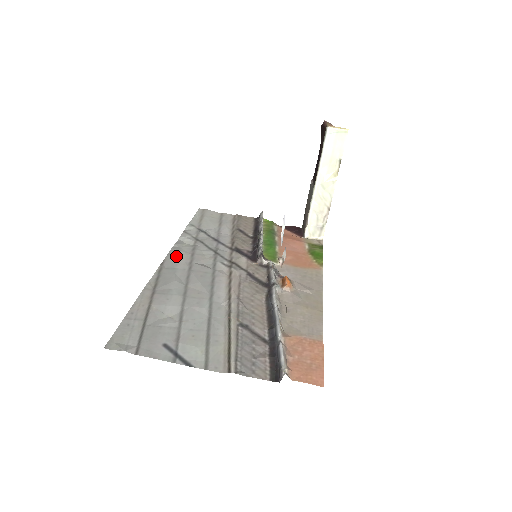
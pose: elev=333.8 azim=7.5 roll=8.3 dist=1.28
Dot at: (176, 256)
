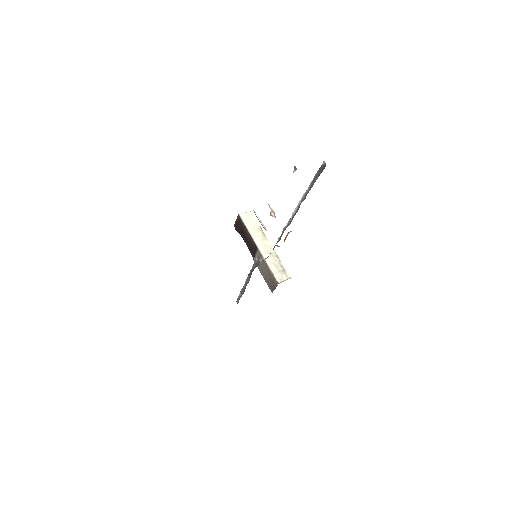
Dot at: occluded
